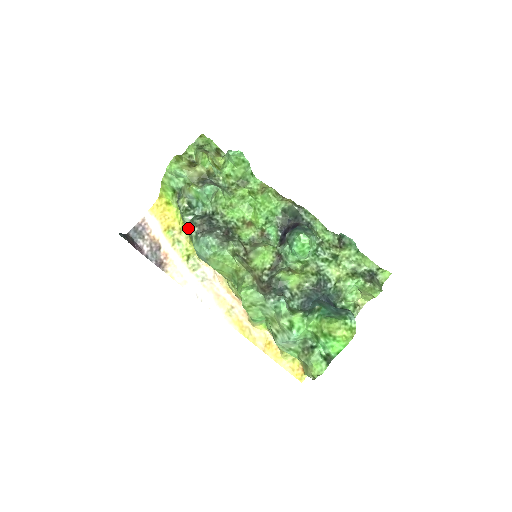
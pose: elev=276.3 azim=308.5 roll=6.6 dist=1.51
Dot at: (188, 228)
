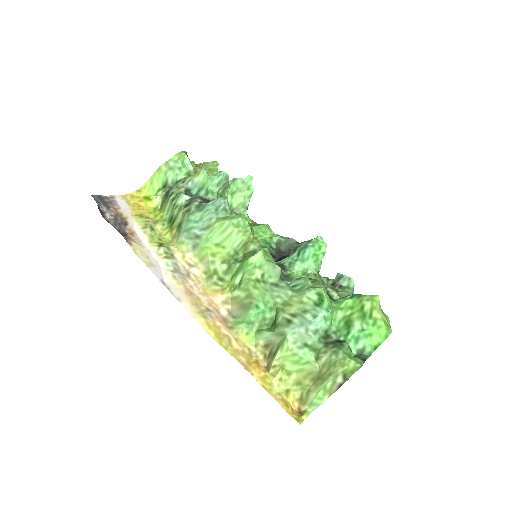
Dot at: (182, 206)
